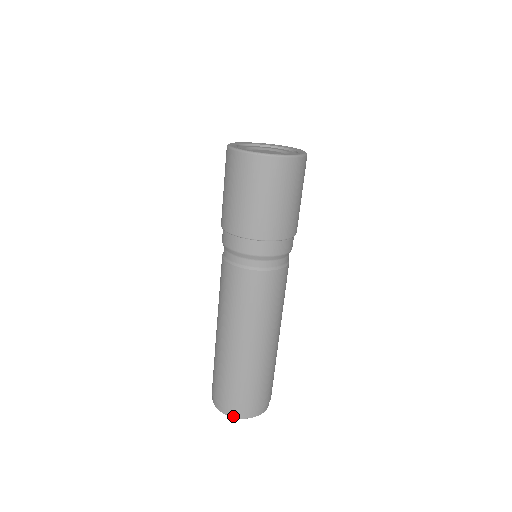
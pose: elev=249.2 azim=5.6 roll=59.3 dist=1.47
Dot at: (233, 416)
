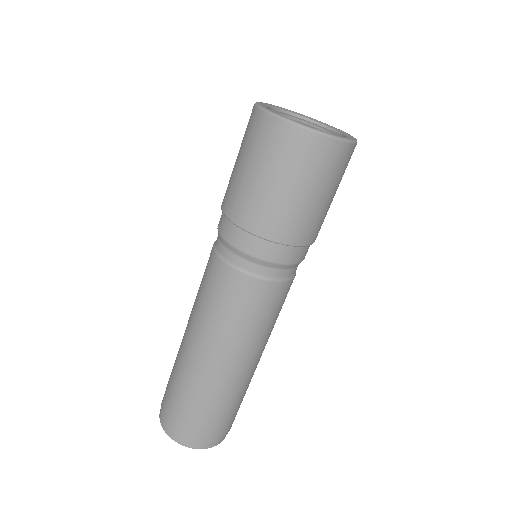
Dot at: (177, 441)
